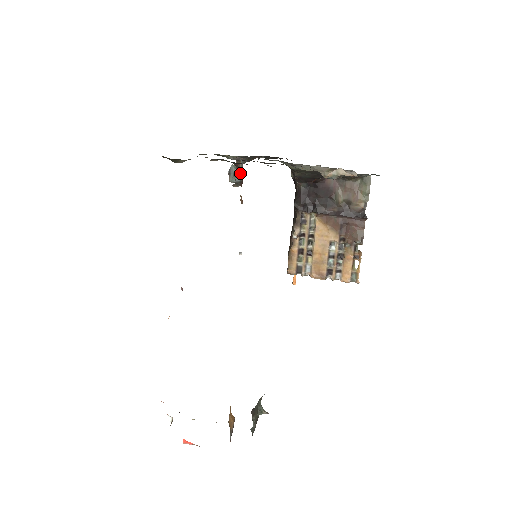
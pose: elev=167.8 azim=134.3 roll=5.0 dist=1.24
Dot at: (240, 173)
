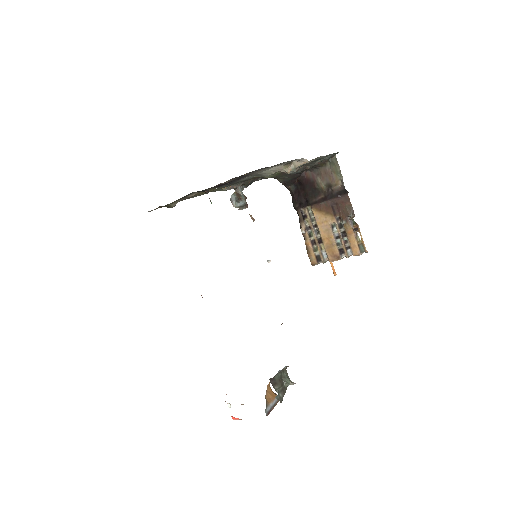
Dot at: (241, 198)
